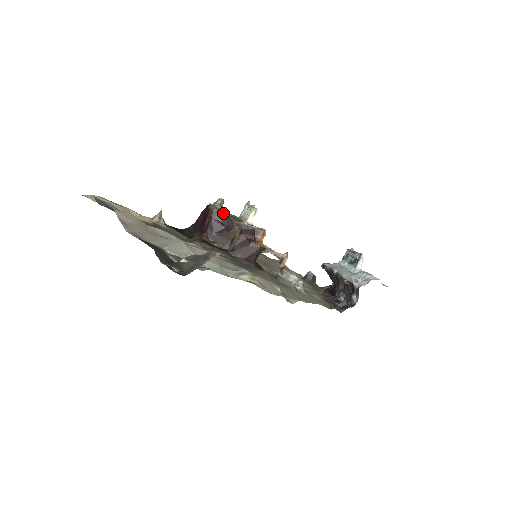
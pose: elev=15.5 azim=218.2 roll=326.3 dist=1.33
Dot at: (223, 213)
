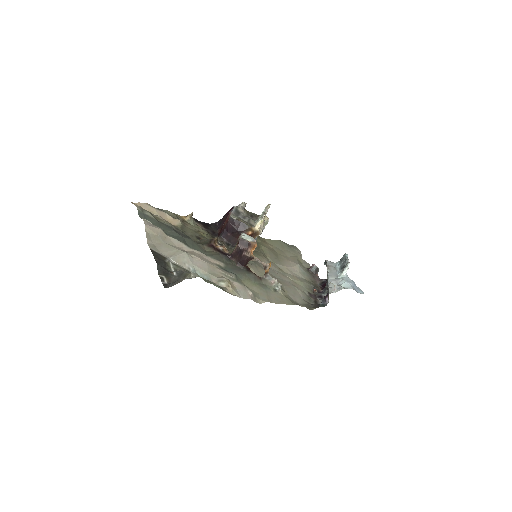
Dot at: (237, 219)
